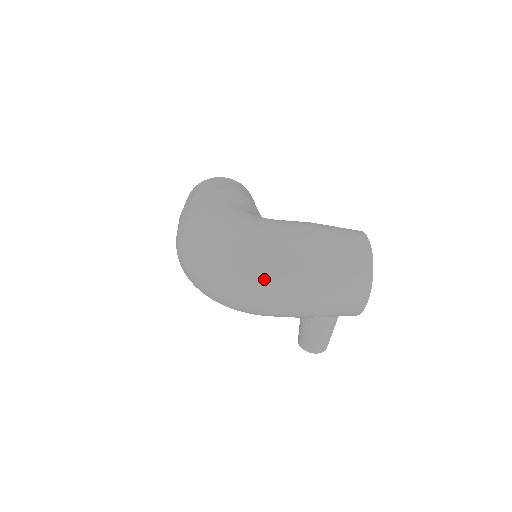
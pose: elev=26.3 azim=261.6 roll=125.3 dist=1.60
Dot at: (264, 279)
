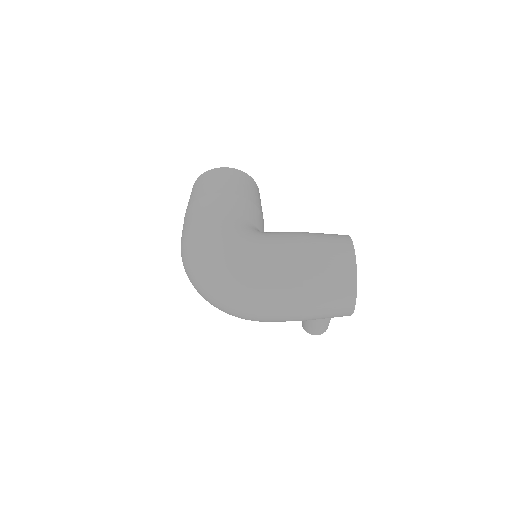
Dot at: (253, 304)
